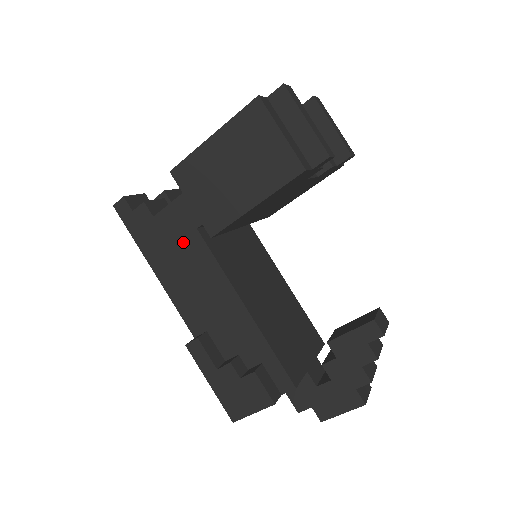
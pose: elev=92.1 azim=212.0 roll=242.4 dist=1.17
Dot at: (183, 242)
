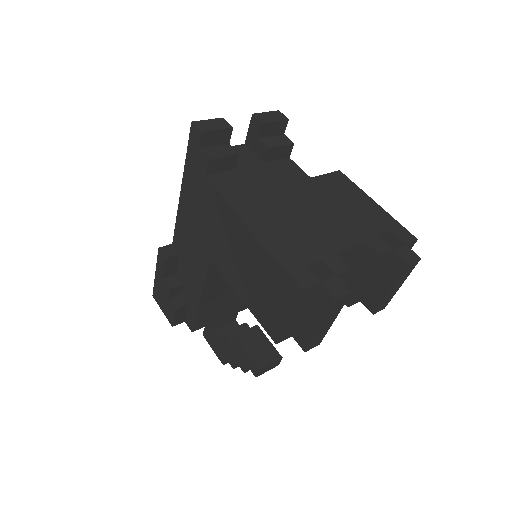
Dot at: (206, 215)
